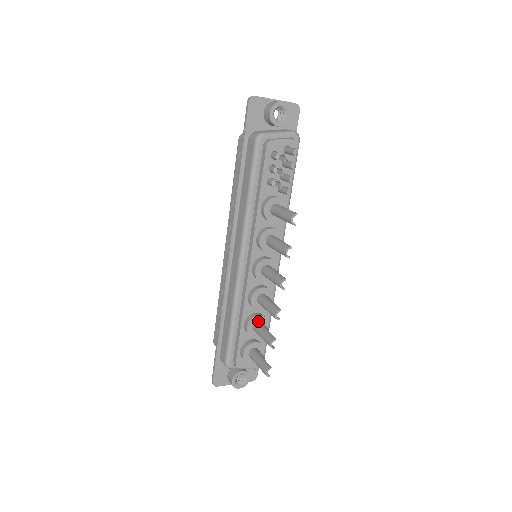
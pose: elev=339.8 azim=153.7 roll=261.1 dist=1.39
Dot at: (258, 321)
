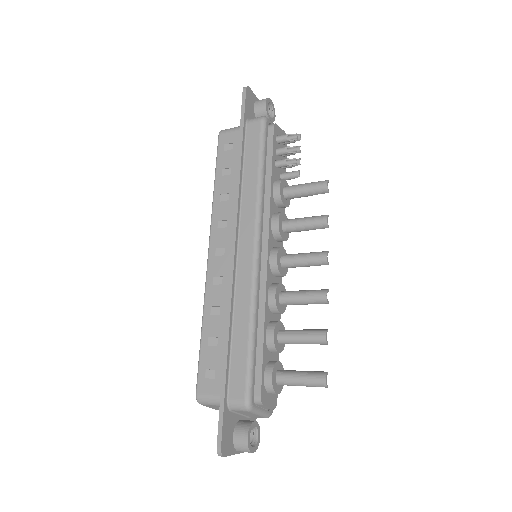
Dot at: (280, 329)
